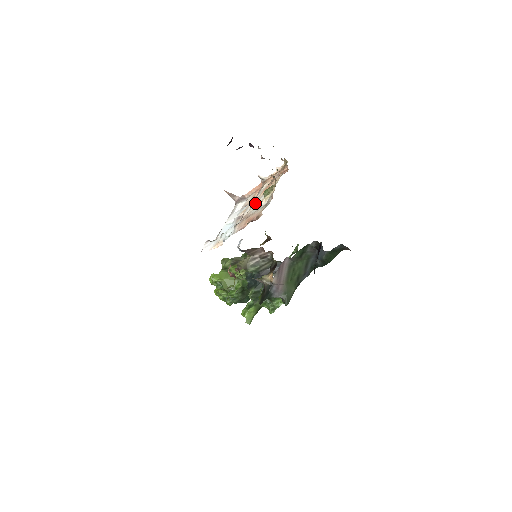
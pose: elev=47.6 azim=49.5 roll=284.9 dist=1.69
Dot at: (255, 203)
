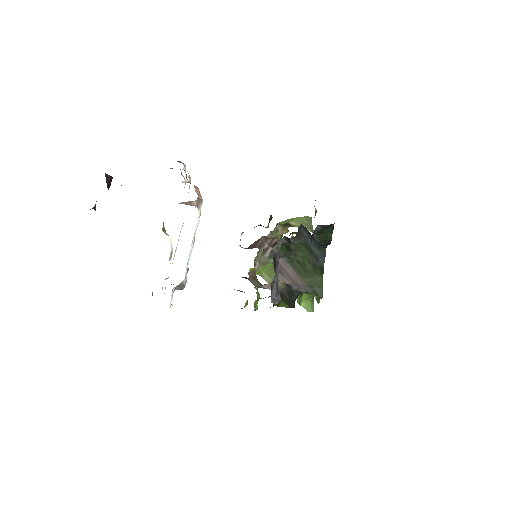
Dot at: occluded
